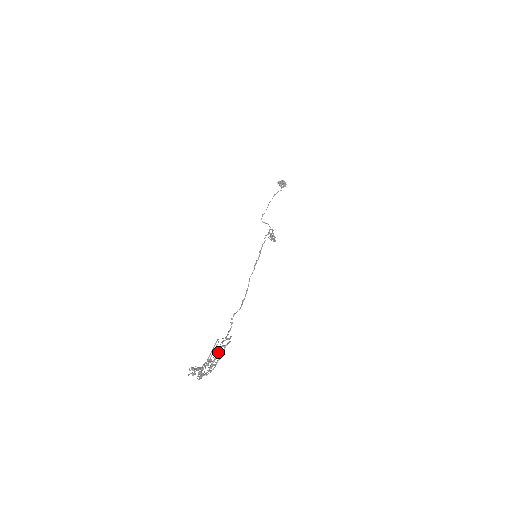
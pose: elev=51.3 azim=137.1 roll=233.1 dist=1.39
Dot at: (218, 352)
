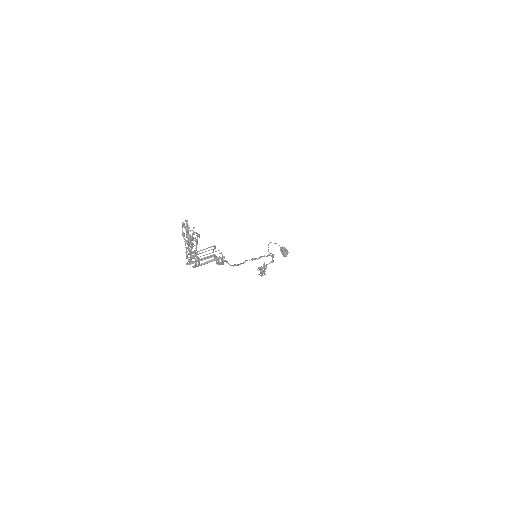
Dot at: (207, 257)
